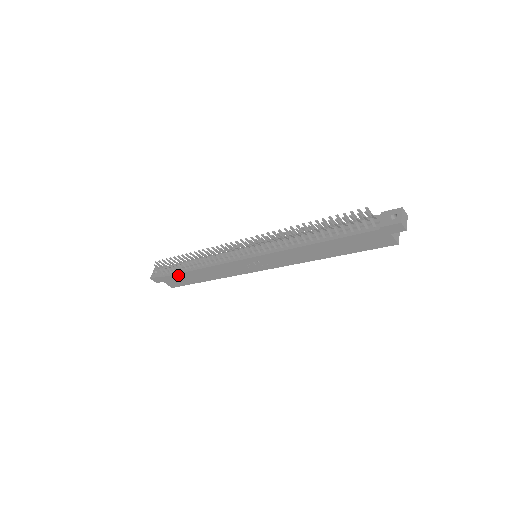
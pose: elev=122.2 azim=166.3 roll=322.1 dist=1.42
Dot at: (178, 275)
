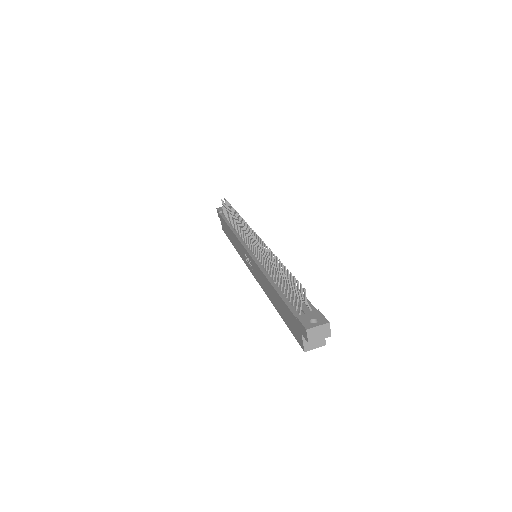
Dot at: (224, 221)
